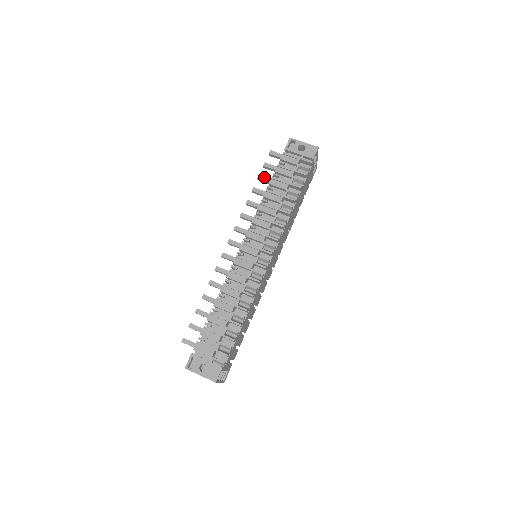
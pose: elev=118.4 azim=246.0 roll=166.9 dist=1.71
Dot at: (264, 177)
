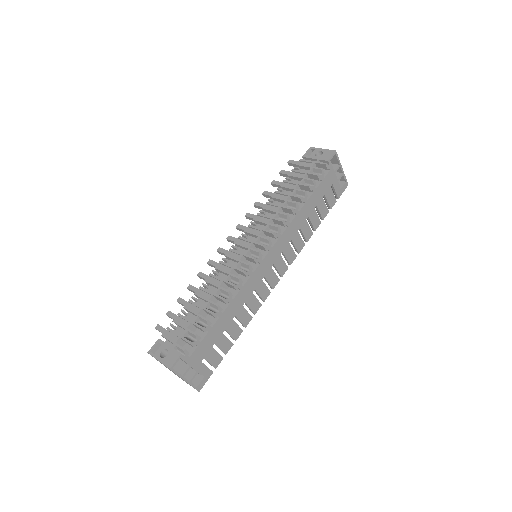
Dot at: (277, 182)
